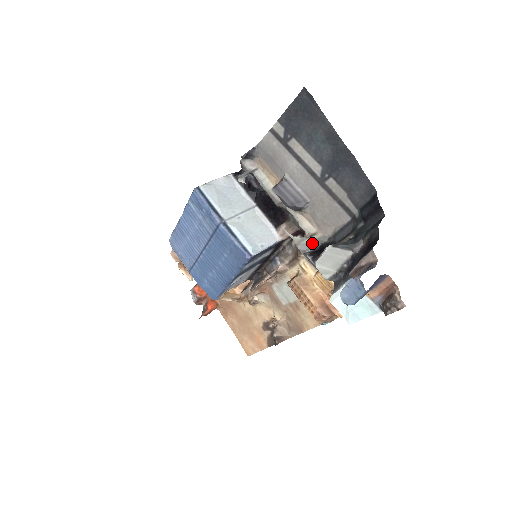
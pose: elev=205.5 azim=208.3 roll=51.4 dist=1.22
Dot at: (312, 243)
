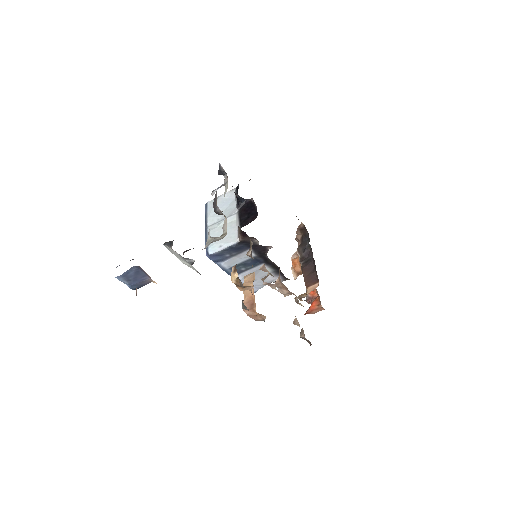
Dot at: (211, 242)
